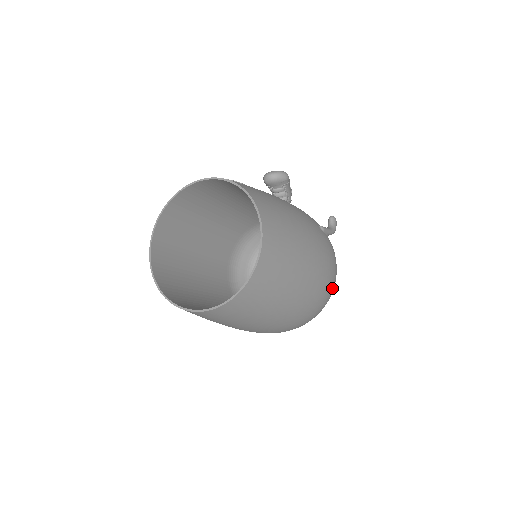
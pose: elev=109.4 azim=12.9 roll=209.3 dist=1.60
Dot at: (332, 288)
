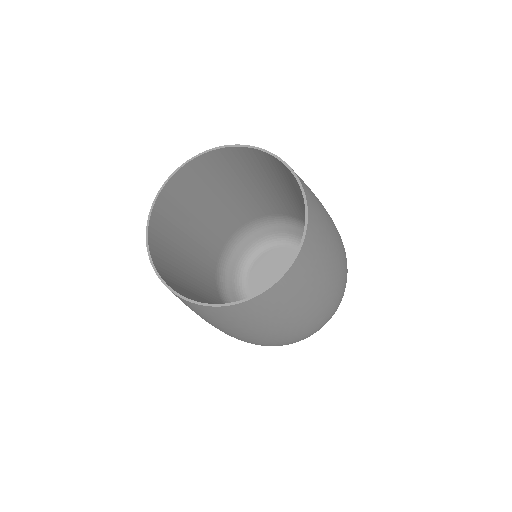
Dot at: occluded
